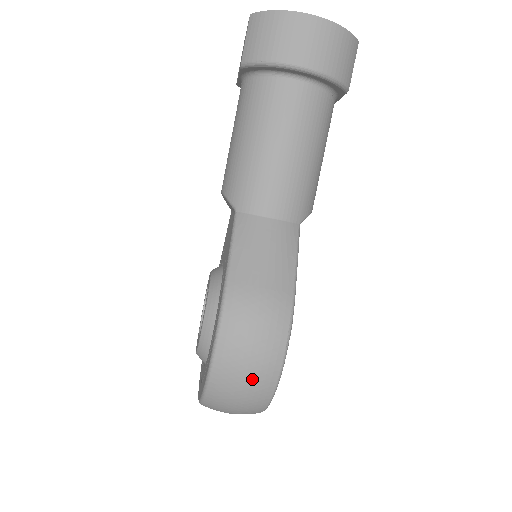
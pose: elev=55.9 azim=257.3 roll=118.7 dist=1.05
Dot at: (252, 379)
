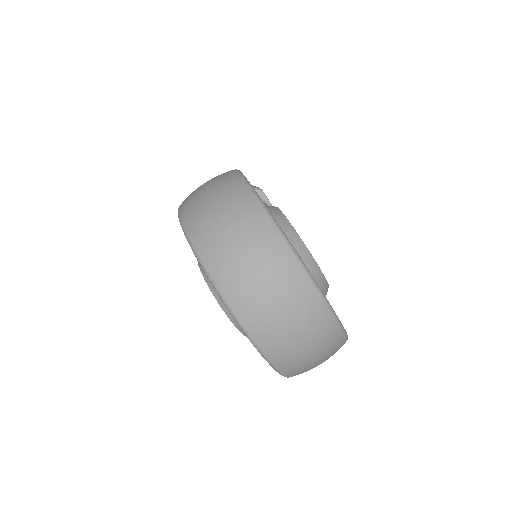
Dot at: (213, 188)
